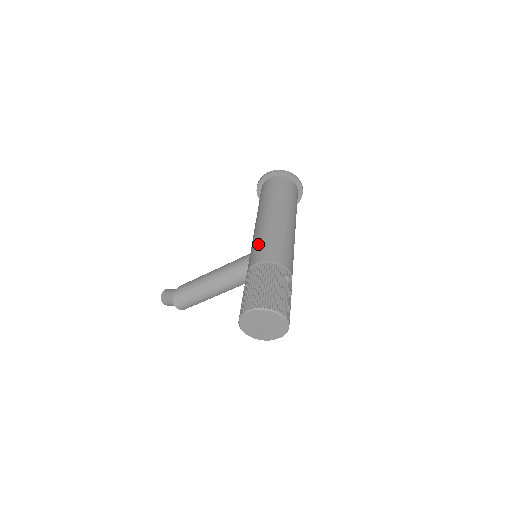
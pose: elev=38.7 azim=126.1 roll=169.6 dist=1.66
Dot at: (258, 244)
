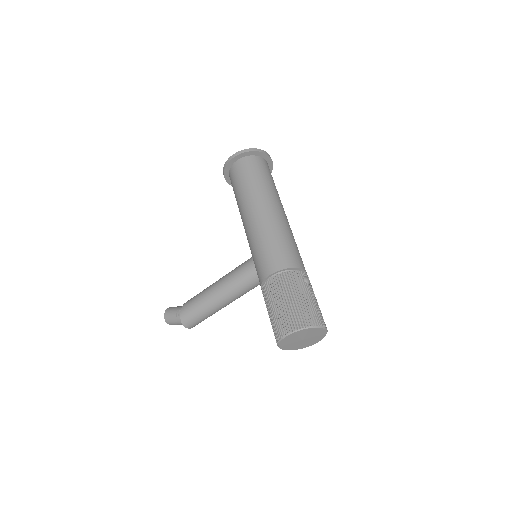
Dot at: (261, 250)
